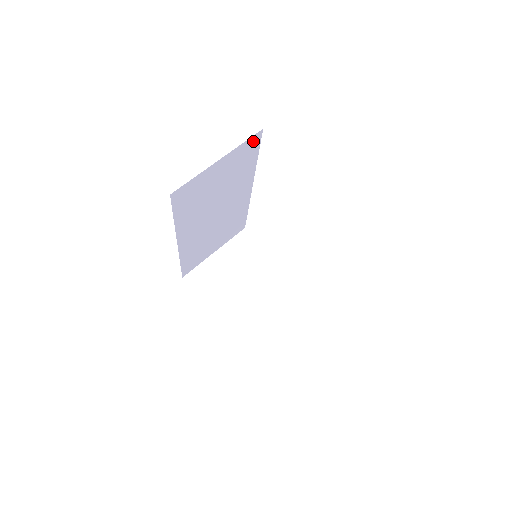
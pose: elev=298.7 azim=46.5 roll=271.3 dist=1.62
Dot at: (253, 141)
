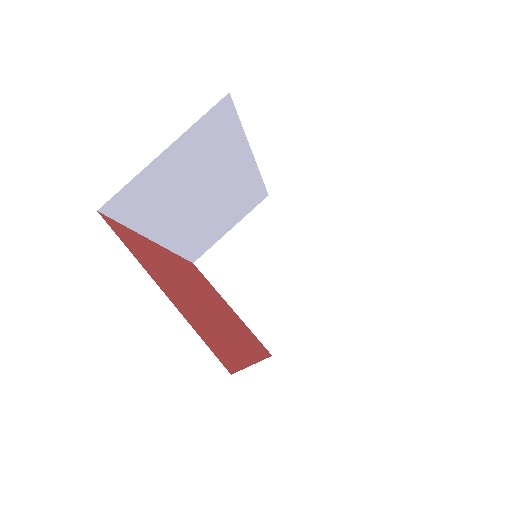
Dot at: (219, 111)
